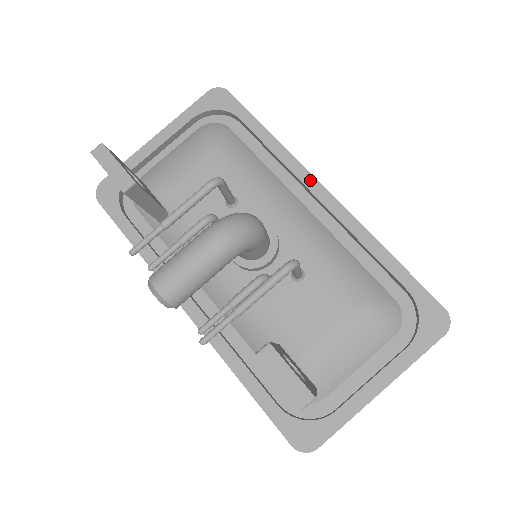
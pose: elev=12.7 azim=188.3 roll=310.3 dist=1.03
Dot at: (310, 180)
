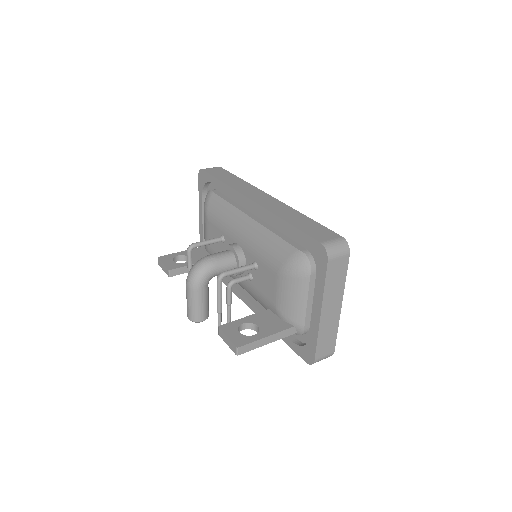
Dot at: (244, 199)
